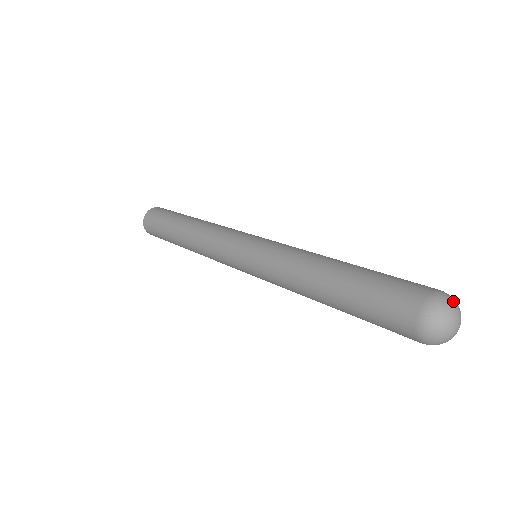
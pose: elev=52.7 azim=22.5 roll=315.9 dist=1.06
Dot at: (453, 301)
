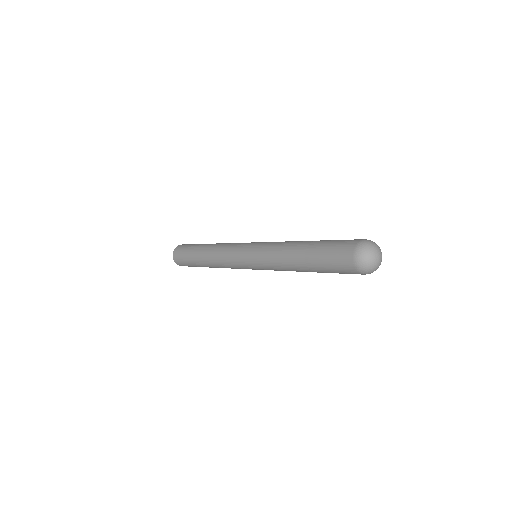
Dot at: (375, 243)
